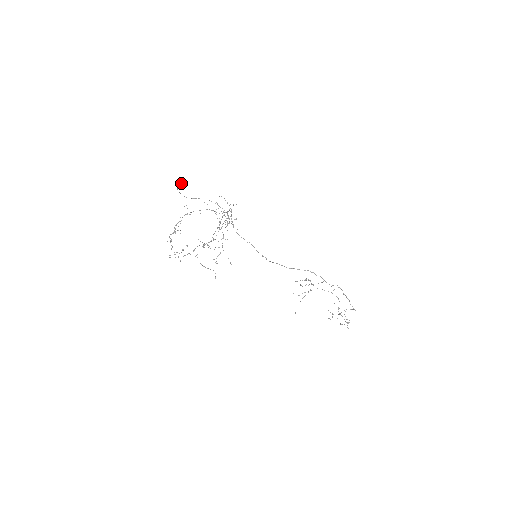
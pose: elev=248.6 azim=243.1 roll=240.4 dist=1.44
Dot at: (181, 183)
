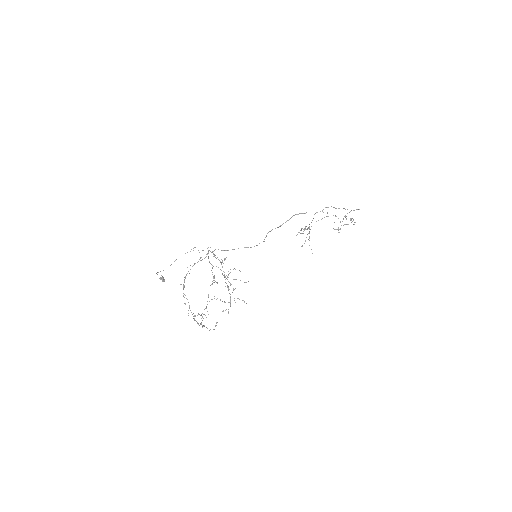
Dot at: (164, 281)
